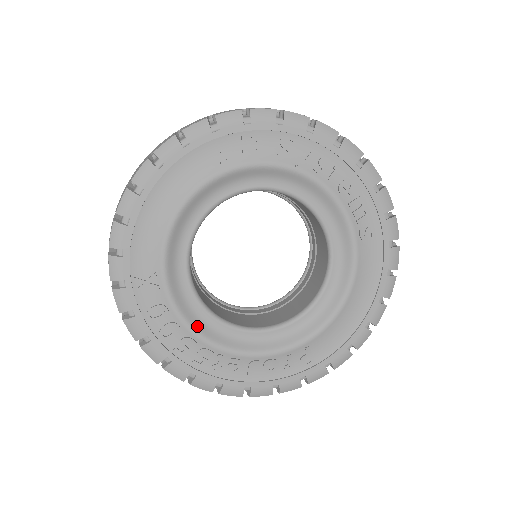
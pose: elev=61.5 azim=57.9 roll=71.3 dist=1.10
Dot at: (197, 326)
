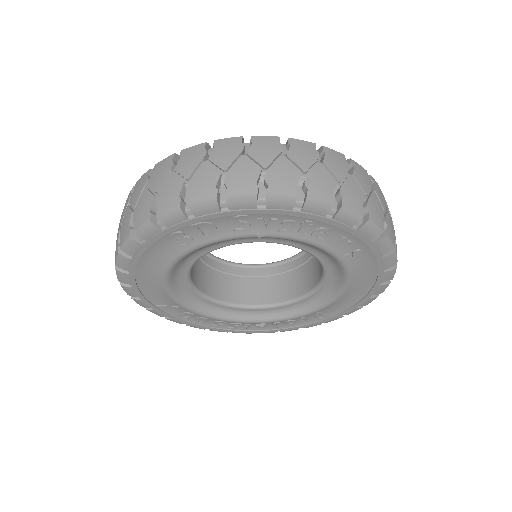
Dot at: (221, 315)
